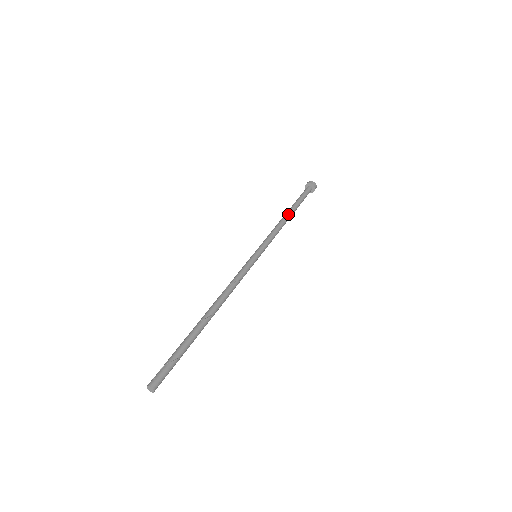
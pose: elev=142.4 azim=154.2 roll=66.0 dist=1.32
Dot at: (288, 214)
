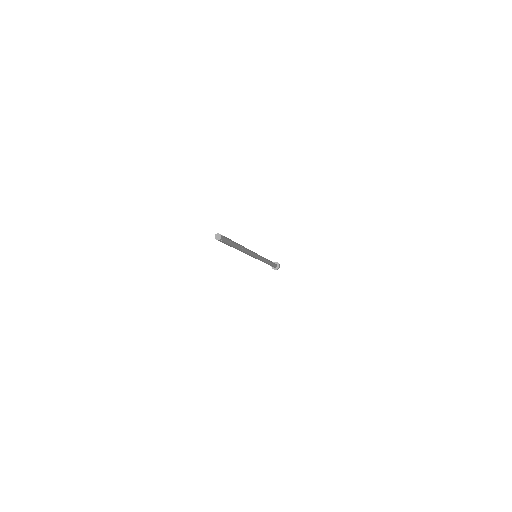
Dot at: (268, 260)
